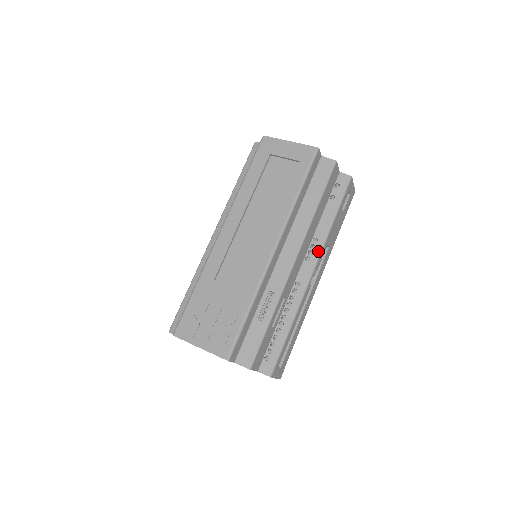
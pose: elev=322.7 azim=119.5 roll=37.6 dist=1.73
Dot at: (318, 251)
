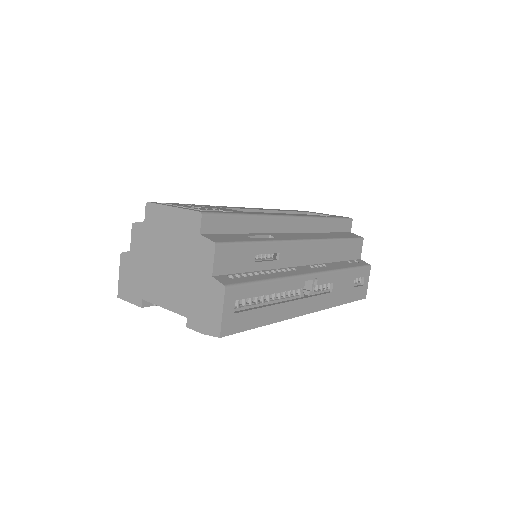
Dot at: (325, 269)
